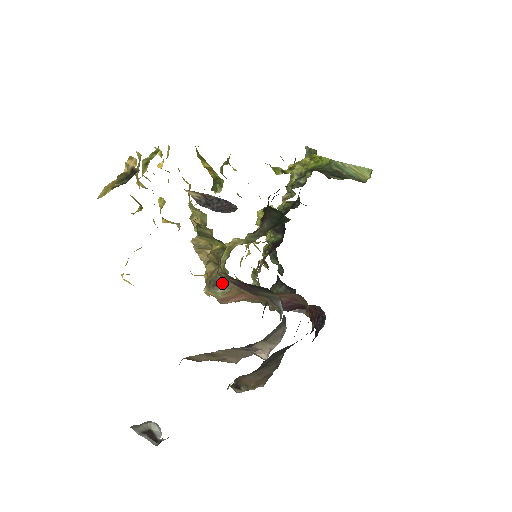
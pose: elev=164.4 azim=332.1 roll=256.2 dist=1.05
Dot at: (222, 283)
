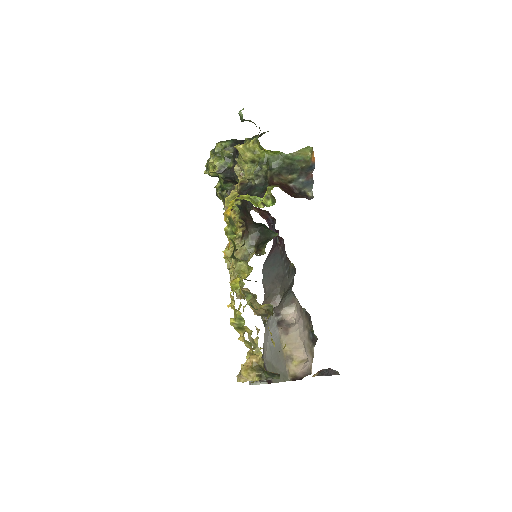
Dot at: occluded
